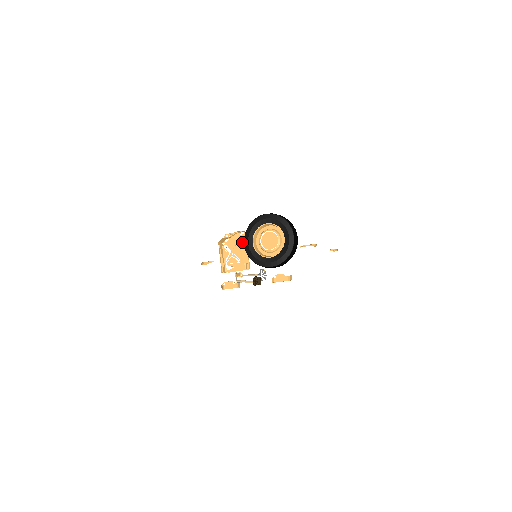
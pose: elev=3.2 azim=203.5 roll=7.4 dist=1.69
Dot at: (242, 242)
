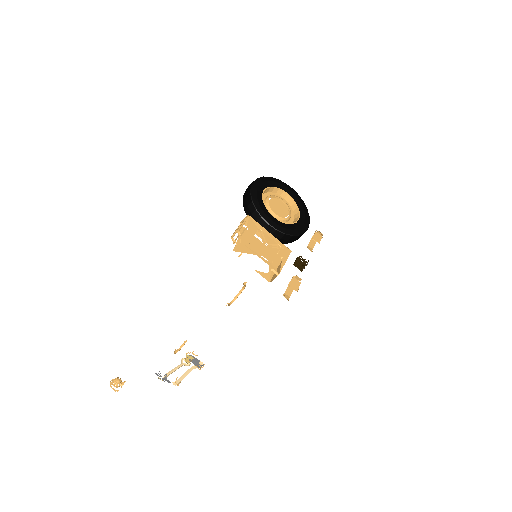
Dot at: occluded
